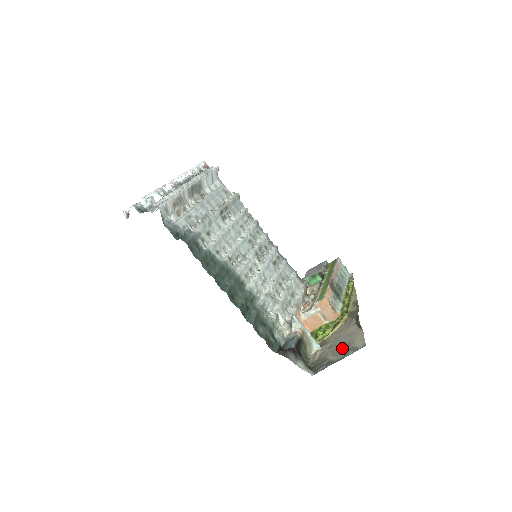
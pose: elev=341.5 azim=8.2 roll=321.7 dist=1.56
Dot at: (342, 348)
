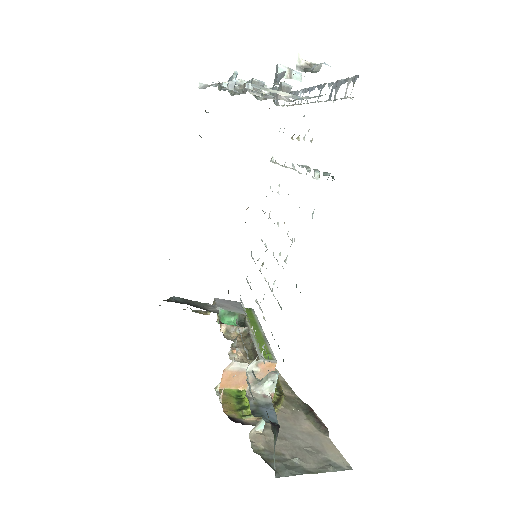
Dot at: (309, 452)
